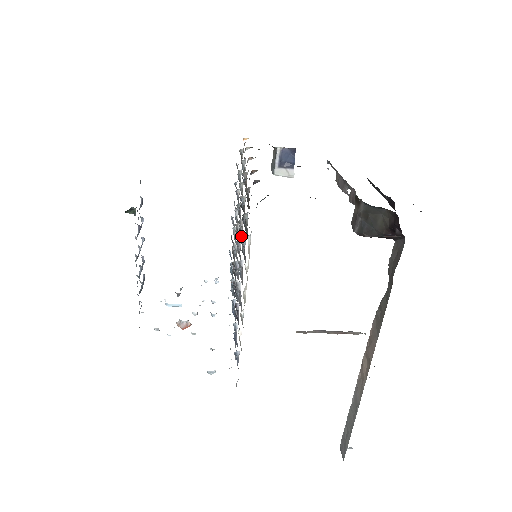
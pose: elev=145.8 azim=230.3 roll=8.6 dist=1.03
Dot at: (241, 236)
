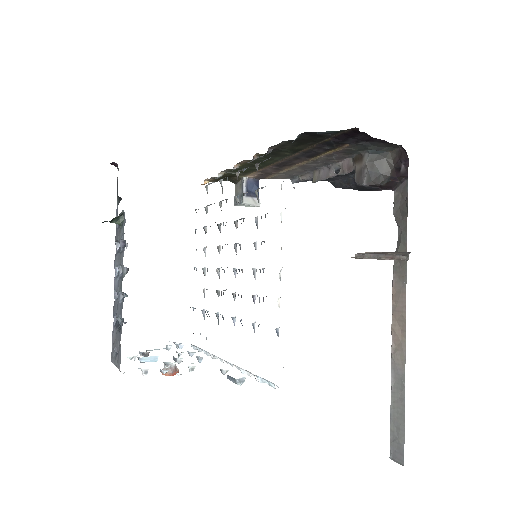
Dot at: occluded
